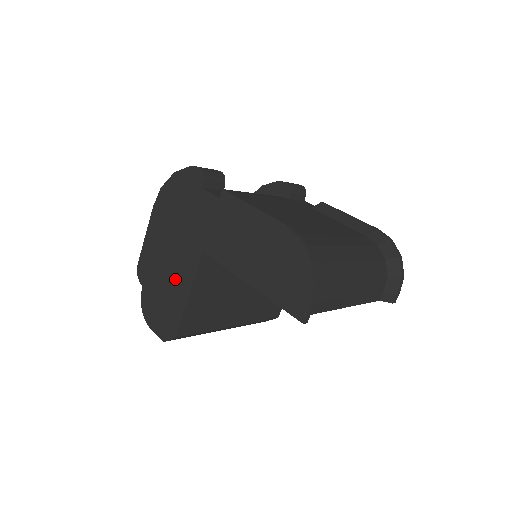
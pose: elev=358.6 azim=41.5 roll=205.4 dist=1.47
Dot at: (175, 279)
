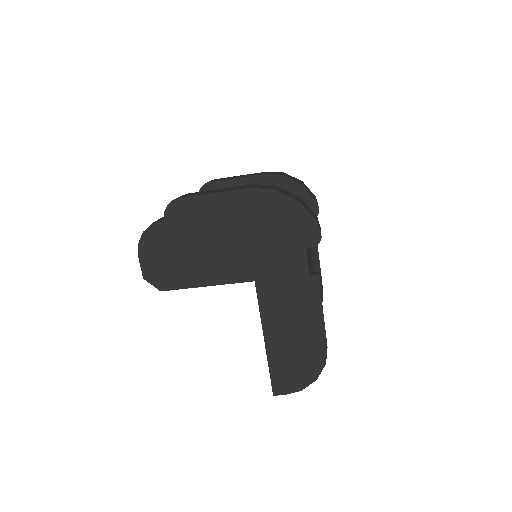
Dot at: (207, 262)
